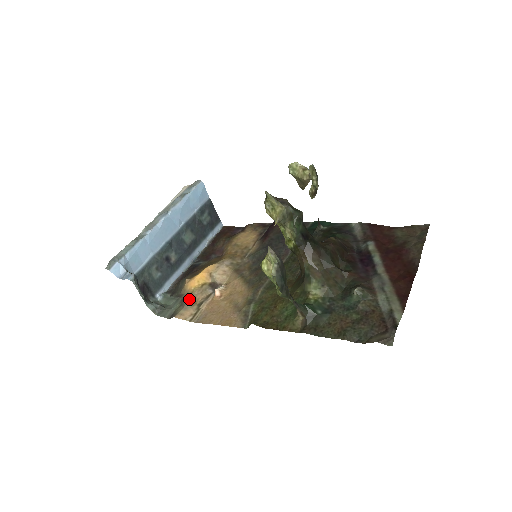
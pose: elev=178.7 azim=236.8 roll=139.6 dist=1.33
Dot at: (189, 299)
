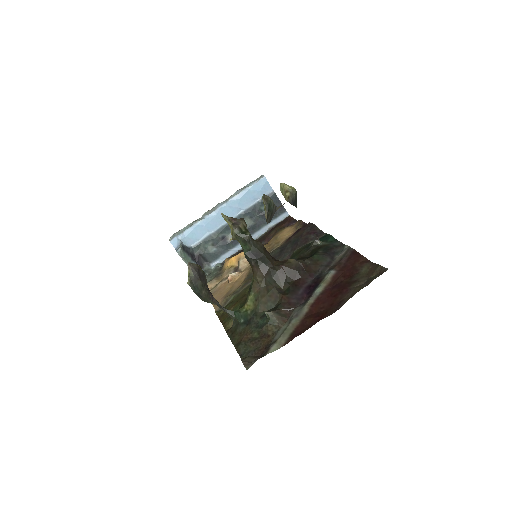
Dot at: (220, 275)
